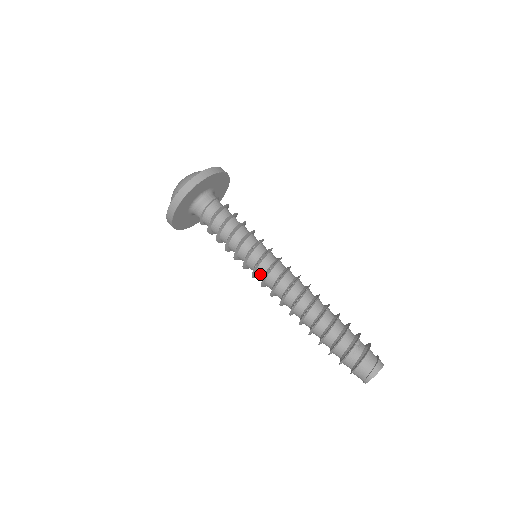
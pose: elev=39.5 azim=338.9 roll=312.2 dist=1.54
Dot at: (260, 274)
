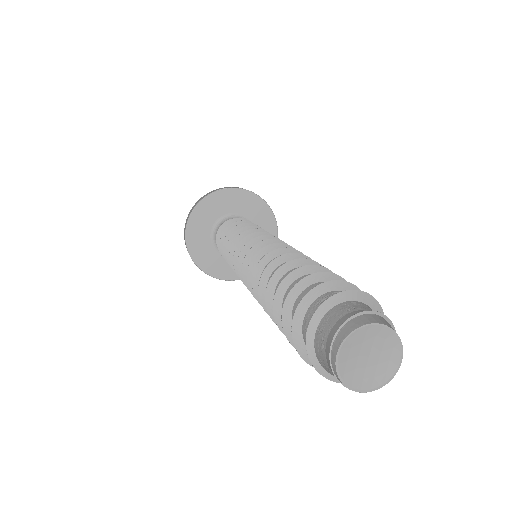
Dot at: occluded
